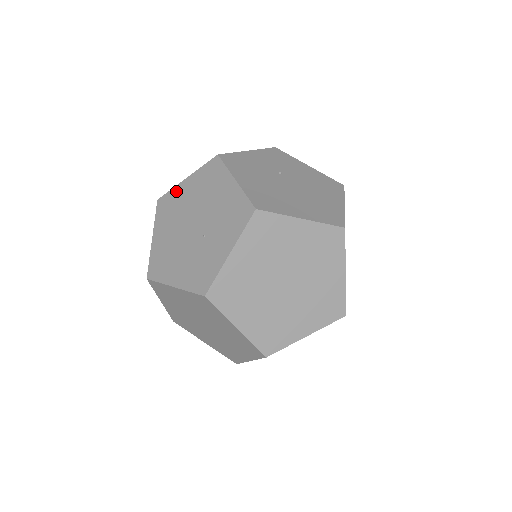
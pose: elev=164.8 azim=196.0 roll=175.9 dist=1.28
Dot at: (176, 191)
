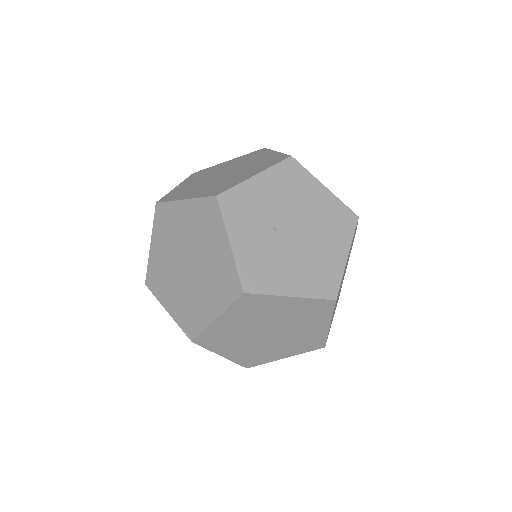
Dot at: (213, 330)
